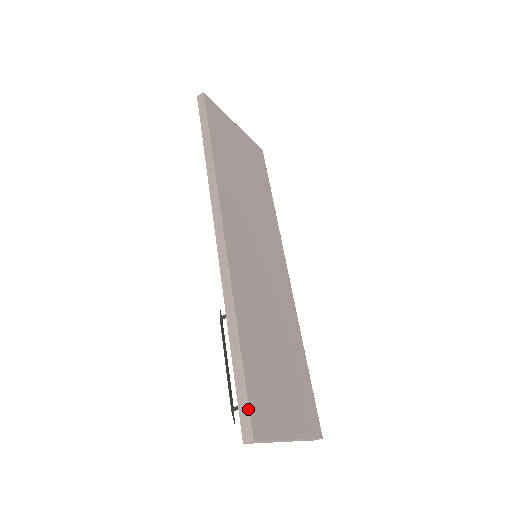
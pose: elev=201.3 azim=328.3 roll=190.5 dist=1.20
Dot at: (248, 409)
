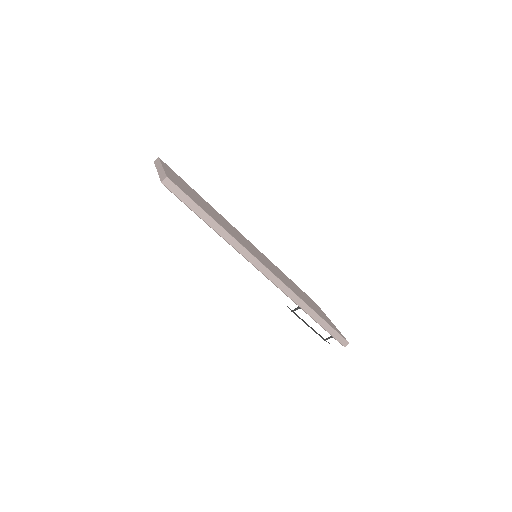
Dot at: (340, 335)
